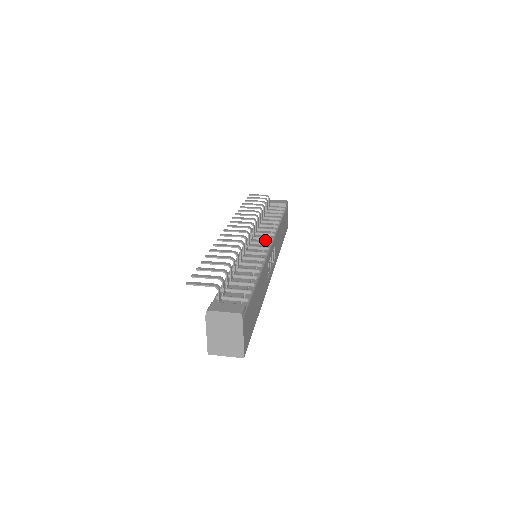
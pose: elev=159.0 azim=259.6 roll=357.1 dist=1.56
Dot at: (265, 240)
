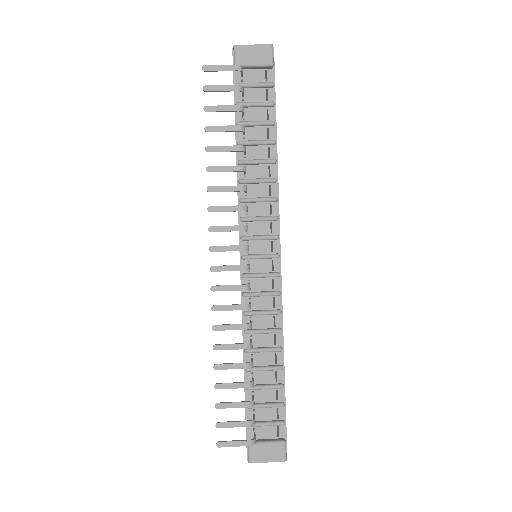
Dot at: (267, 241)
